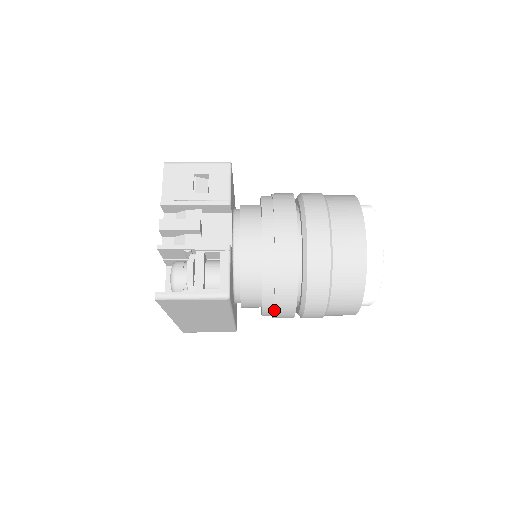
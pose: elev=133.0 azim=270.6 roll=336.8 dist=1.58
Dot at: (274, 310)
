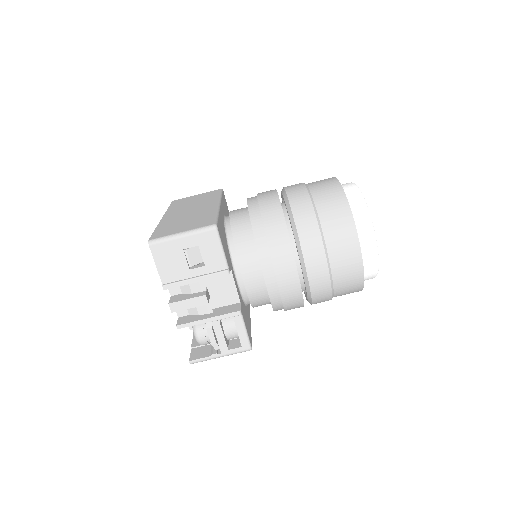
Dot at: occluded
